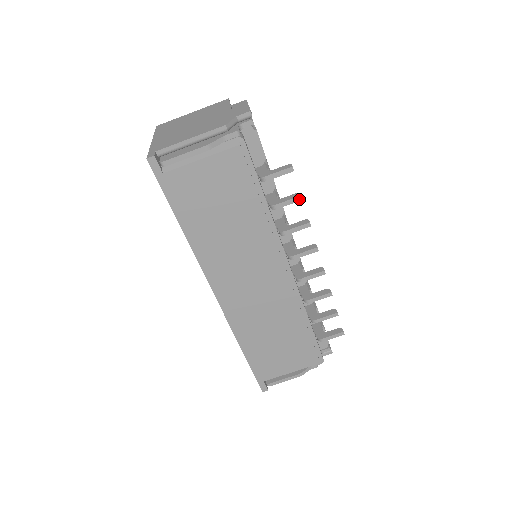
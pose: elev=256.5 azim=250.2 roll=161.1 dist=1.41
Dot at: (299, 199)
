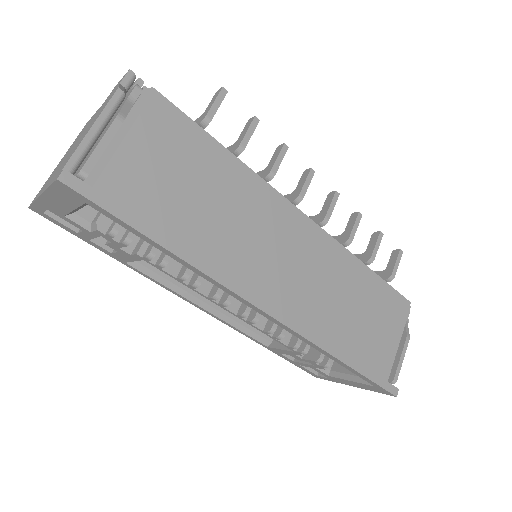
Dot at: (256, 122)
